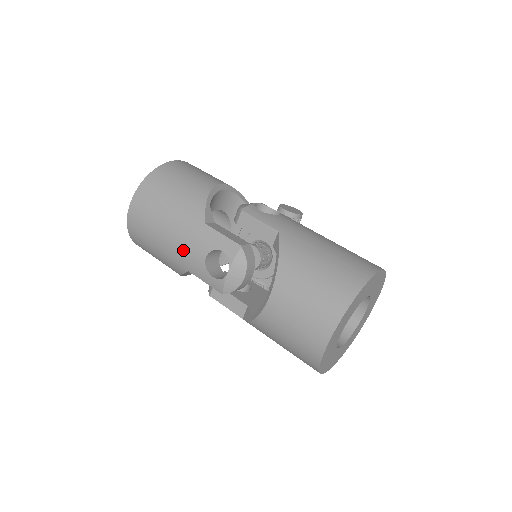
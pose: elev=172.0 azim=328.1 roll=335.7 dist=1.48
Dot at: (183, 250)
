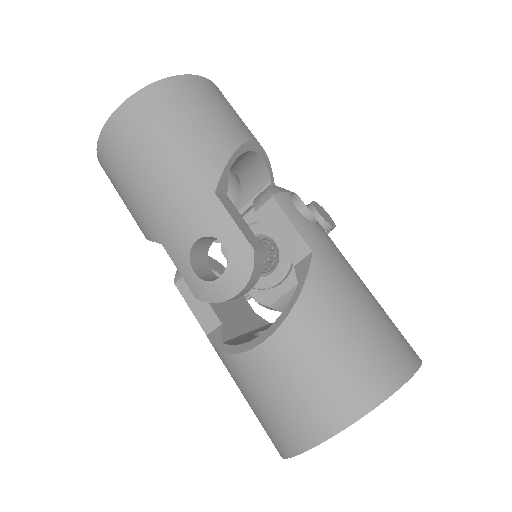
Dot at: (167, 213)
